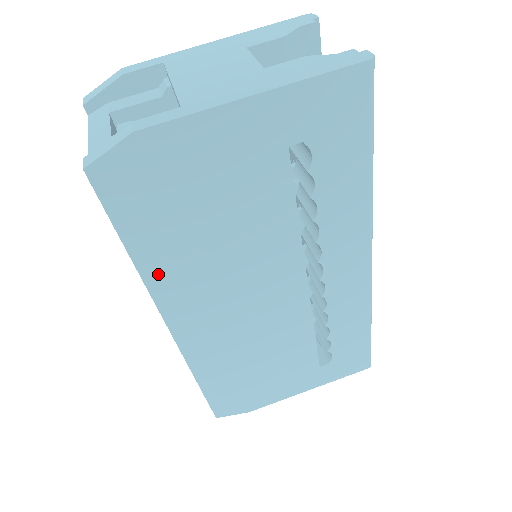
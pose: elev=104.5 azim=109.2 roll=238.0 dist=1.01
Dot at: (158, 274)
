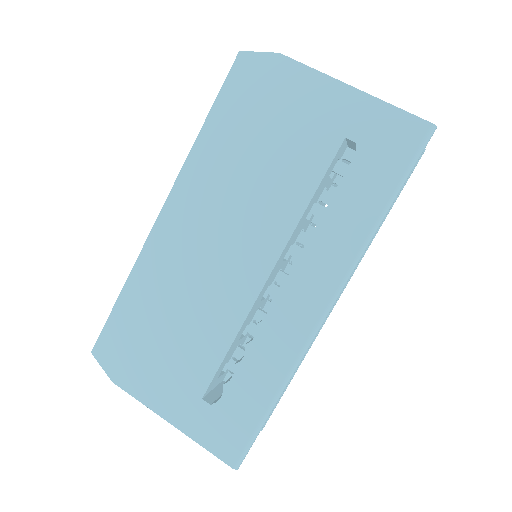
Dot at: (202, 154)
